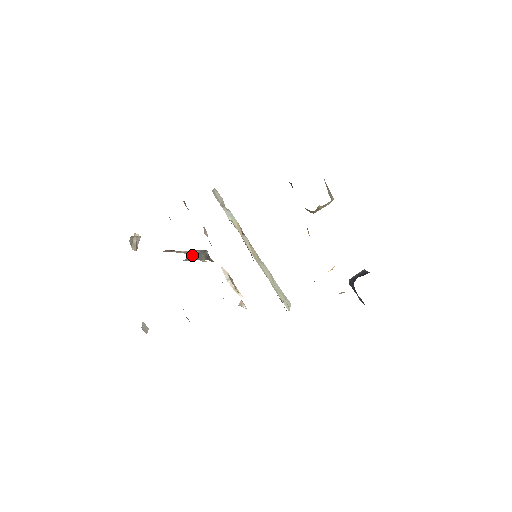
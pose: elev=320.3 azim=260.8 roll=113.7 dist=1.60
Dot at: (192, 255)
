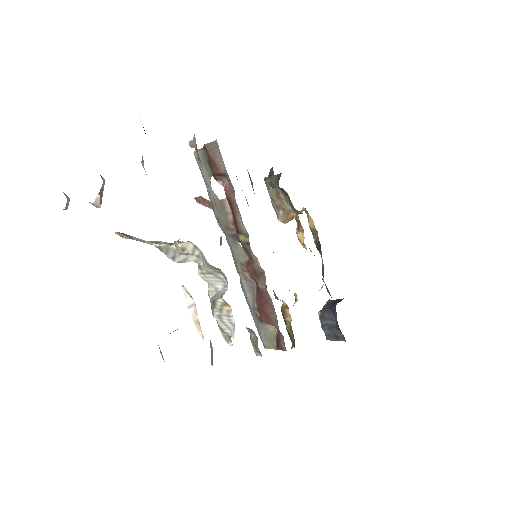
Dot at: occluded
